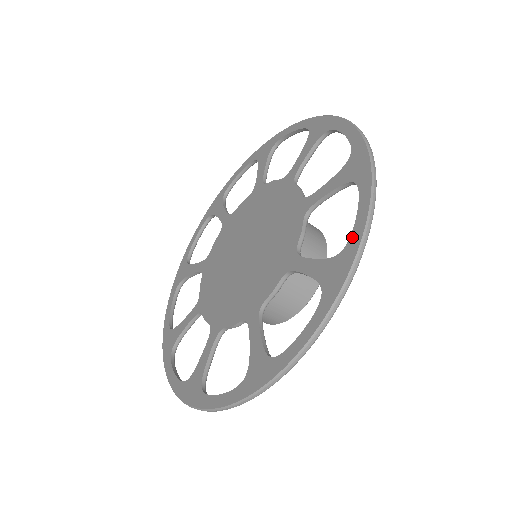
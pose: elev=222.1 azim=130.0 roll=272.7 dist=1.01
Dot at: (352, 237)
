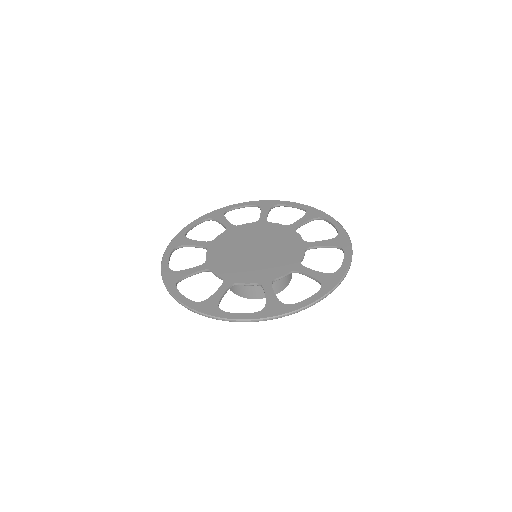
Dot at: (339, 231)
